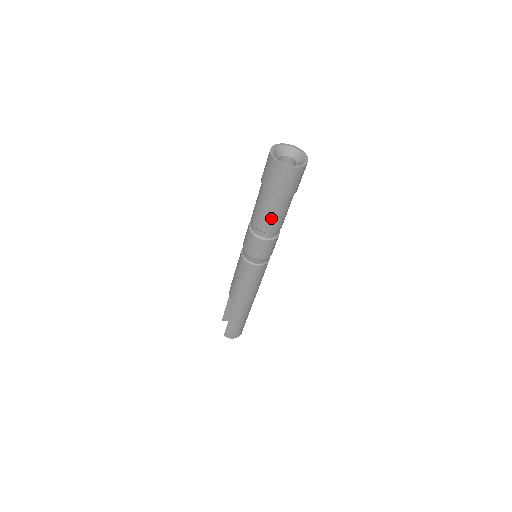
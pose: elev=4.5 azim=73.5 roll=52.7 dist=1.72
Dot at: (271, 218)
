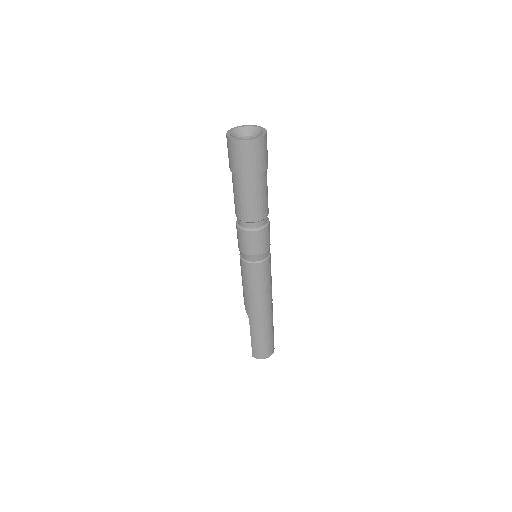
Dot at: (246, 204)
